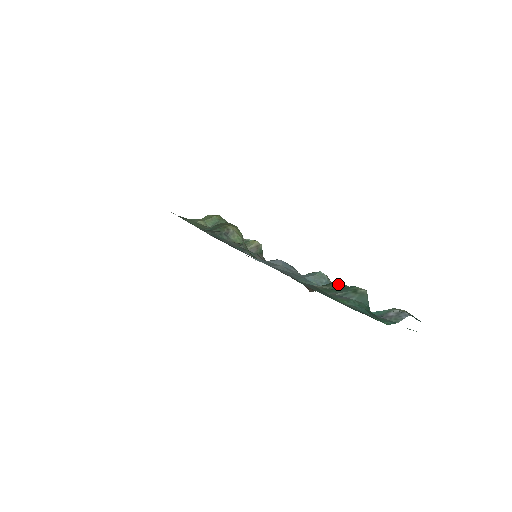
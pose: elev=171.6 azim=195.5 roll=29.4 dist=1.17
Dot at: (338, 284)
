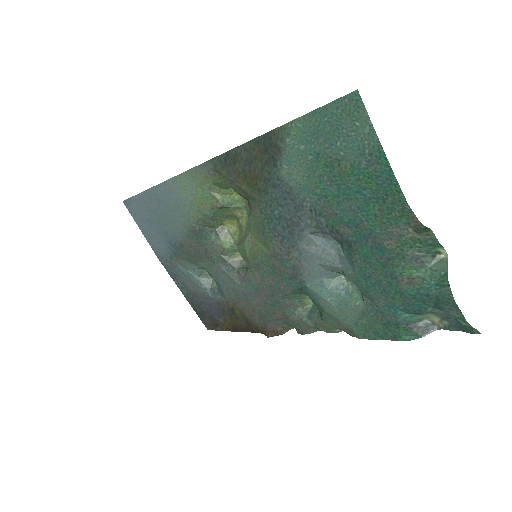
Dot at: (431, 235)
